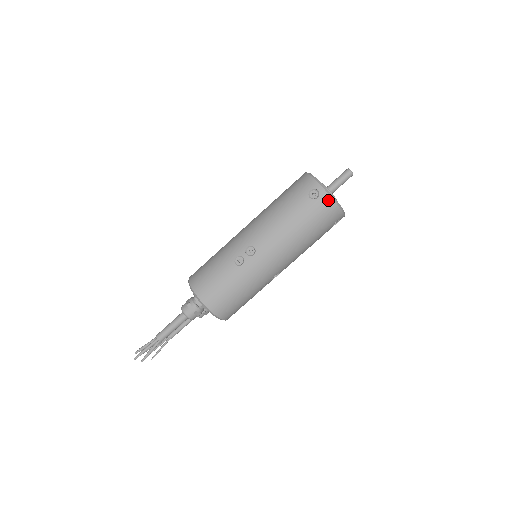
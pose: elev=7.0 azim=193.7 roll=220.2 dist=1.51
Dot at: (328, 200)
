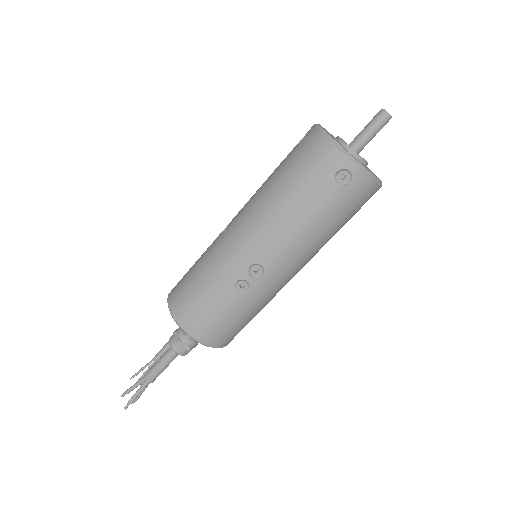
Dot at: (365, 182)
